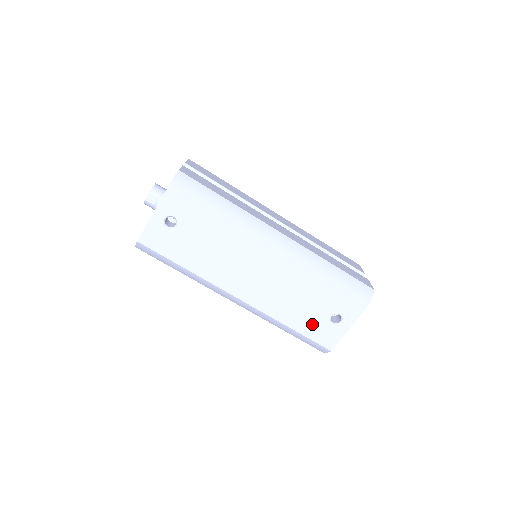
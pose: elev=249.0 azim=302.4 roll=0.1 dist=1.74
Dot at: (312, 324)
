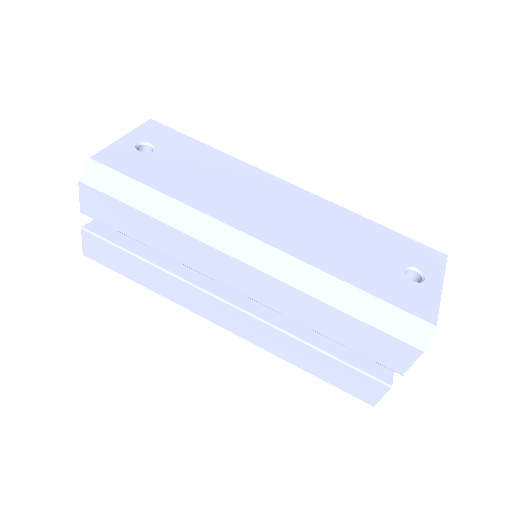
Dot at: (382, 280)
